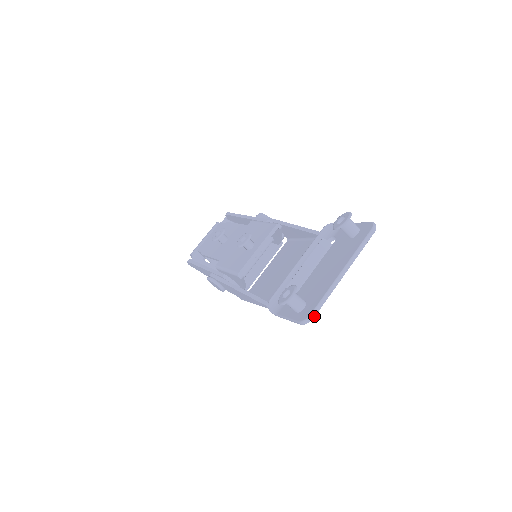
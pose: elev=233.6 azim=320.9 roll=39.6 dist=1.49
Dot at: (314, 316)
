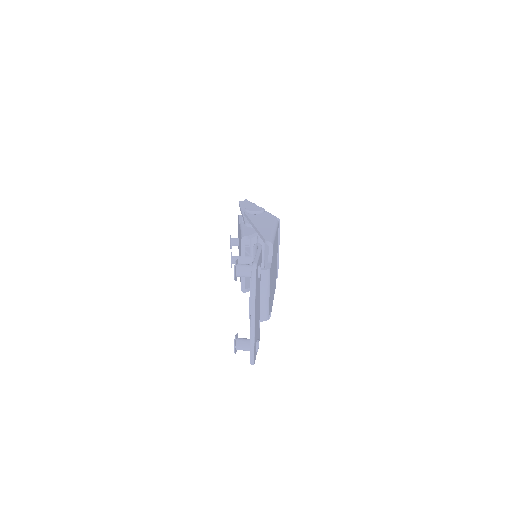
Dot at: (253, 360)
